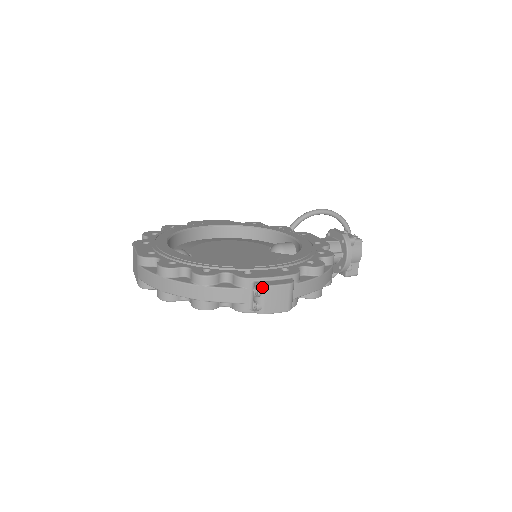
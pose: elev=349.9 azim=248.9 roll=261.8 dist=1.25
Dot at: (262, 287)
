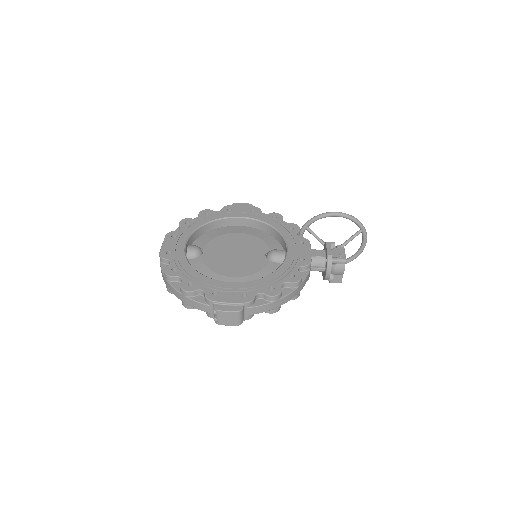
Dot at: (216, 311)
